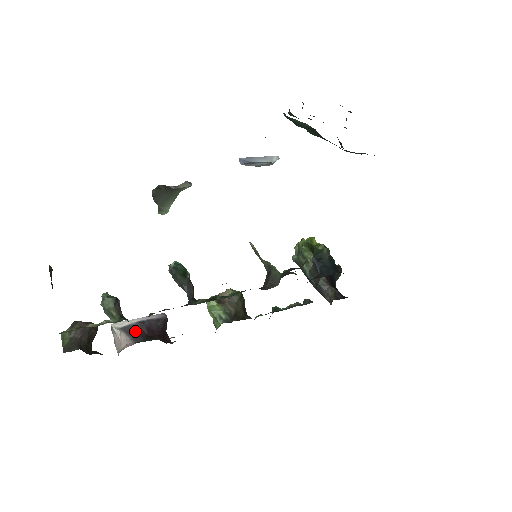
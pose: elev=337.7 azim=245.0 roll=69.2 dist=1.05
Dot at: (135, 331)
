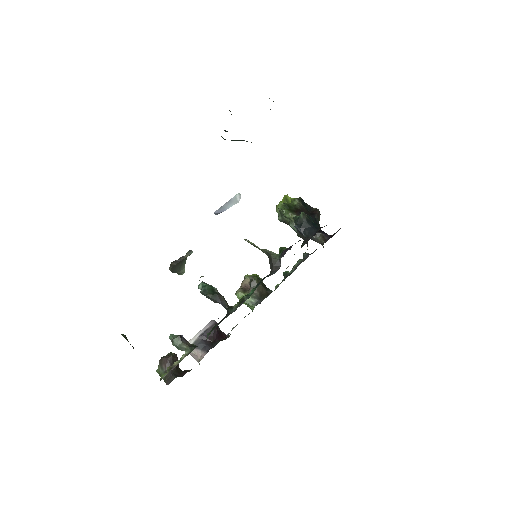
Dot at: (201, 344)
